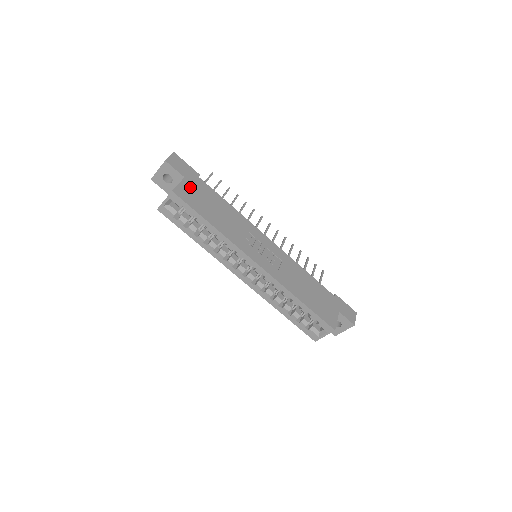
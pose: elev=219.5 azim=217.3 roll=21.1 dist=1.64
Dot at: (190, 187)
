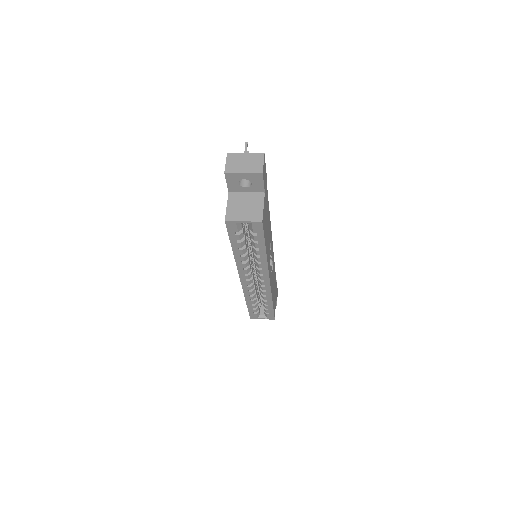
Dot at: (265, 206)
